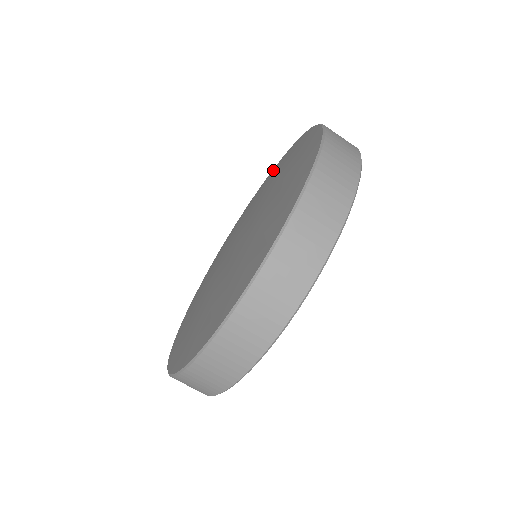
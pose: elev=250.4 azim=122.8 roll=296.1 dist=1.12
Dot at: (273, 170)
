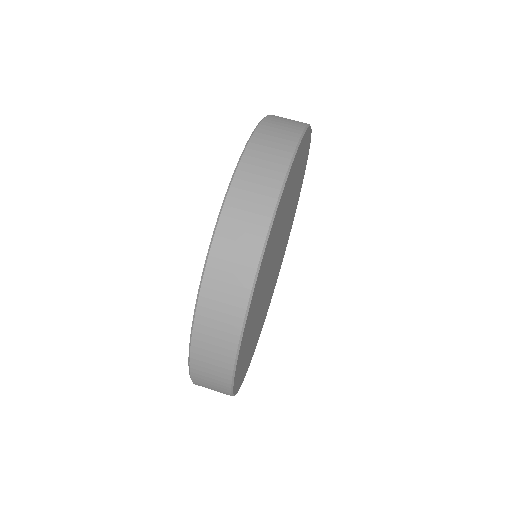
Dot at: occluded
